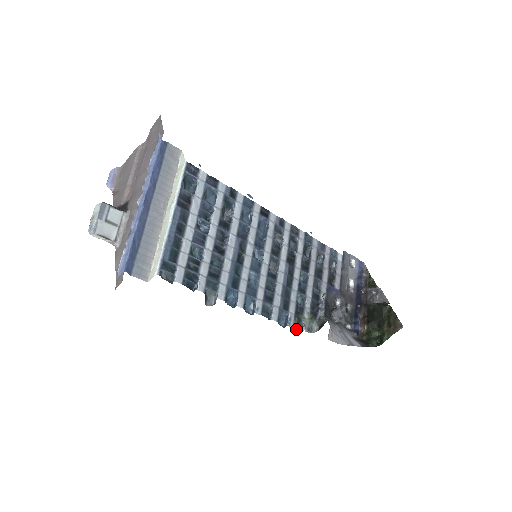
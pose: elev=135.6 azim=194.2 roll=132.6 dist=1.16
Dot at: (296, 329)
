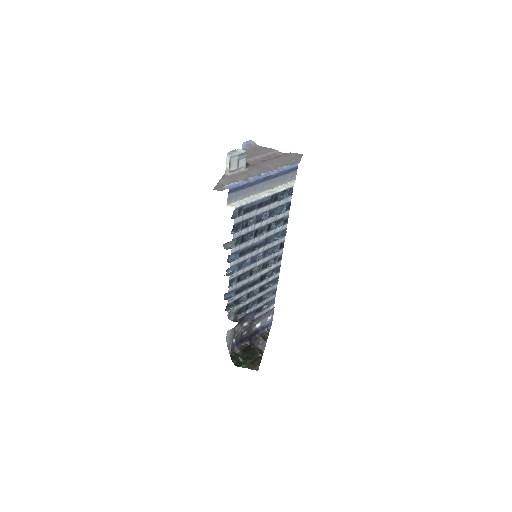
Dot at: (227, 307)
